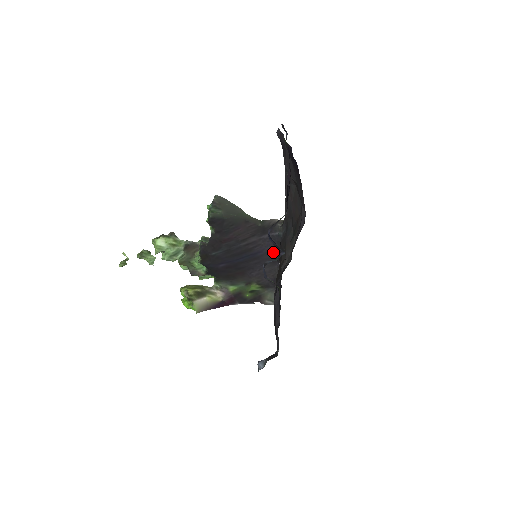
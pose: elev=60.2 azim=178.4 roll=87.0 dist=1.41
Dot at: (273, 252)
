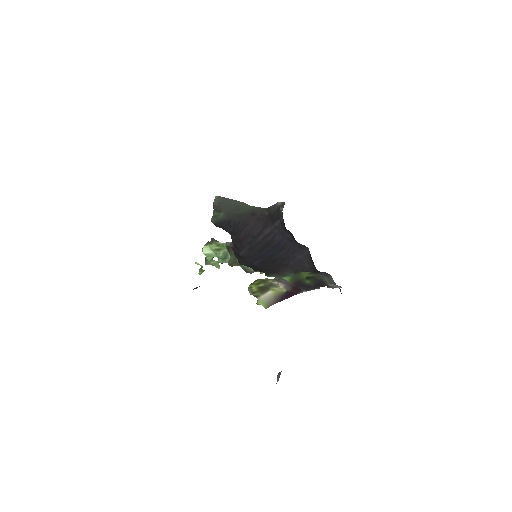
Dot at: (292, 239)
